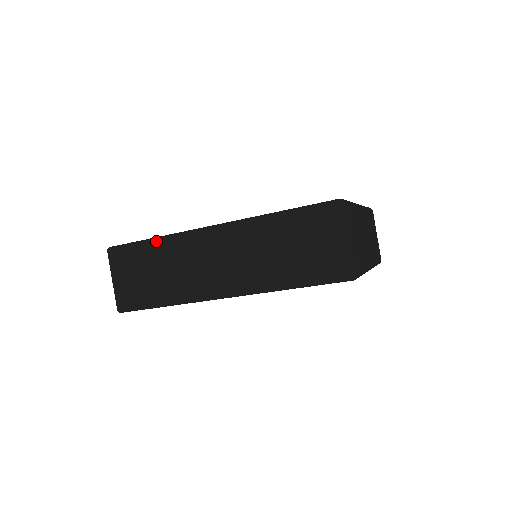
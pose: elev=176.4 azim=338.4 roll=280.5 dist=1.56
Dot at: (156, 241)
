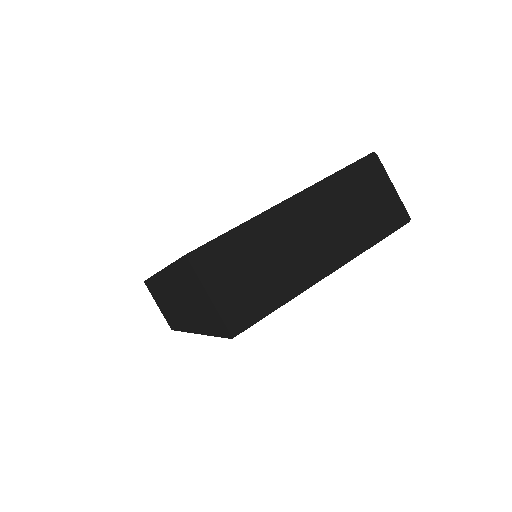
Dot at: (152, 280)
